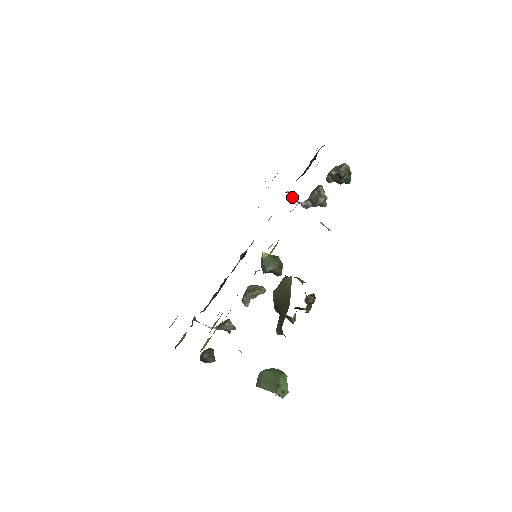
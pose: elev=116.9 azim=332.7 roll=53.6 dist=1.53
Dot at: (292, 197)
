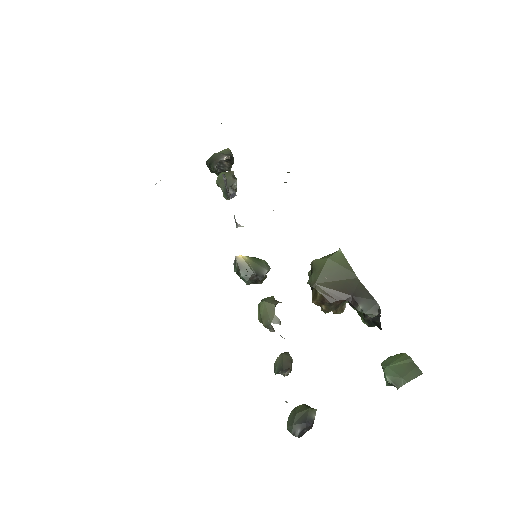
Dot at: (226, 182)
